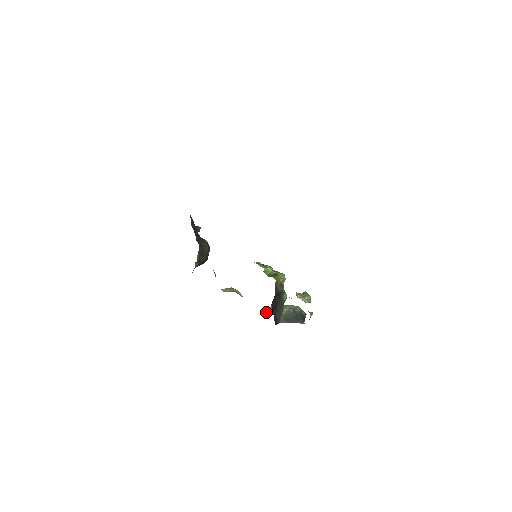
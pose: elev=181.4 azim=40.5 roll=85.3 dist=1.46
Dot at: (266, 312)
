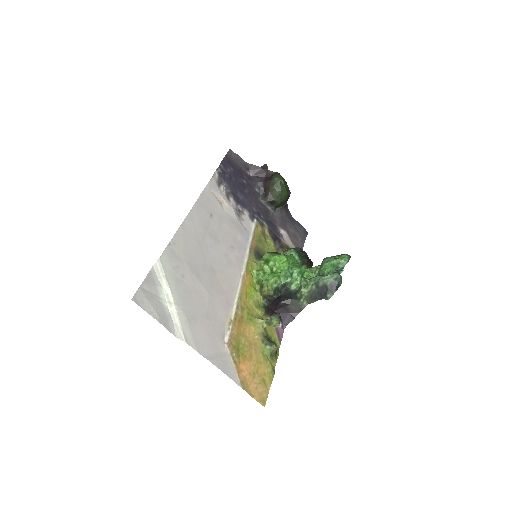
Dot at: (318, 270)
